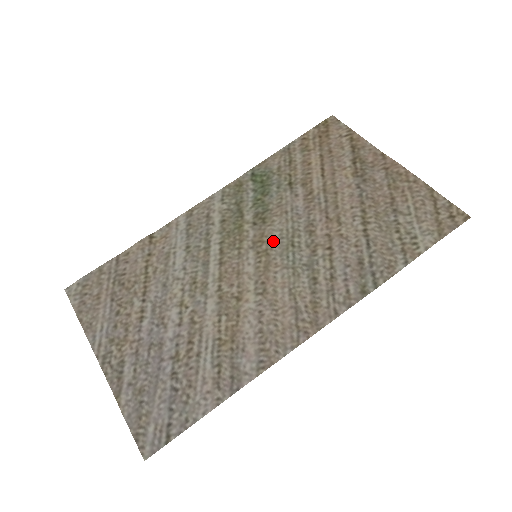
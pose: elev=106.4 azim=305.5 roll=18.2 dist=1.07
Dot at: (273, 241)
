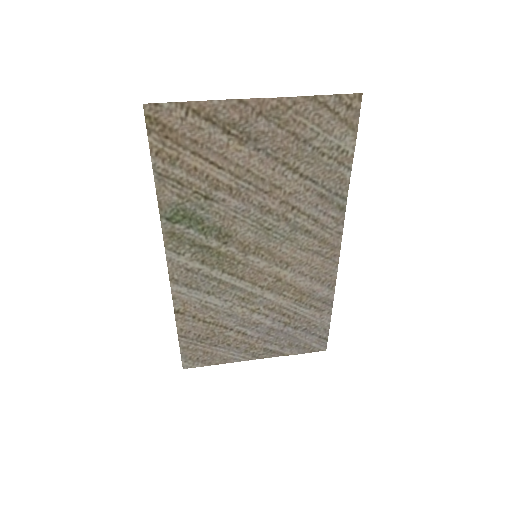
Dot at: (253, 240)
